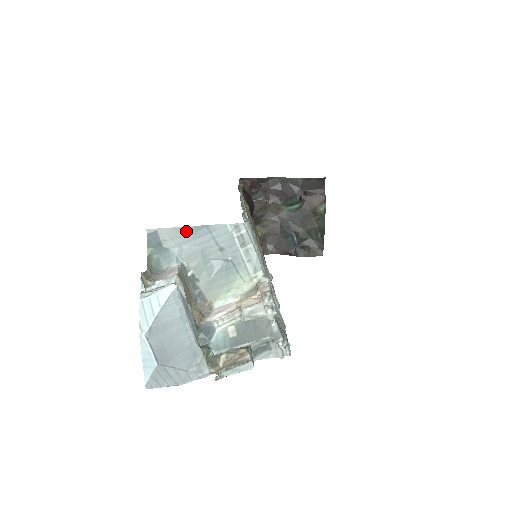
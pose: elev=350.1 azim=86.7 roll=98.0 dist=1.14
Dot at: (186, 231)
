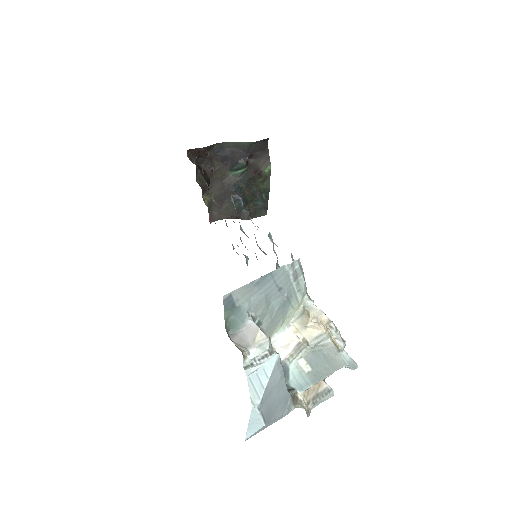
Dot at: (254, 284)
